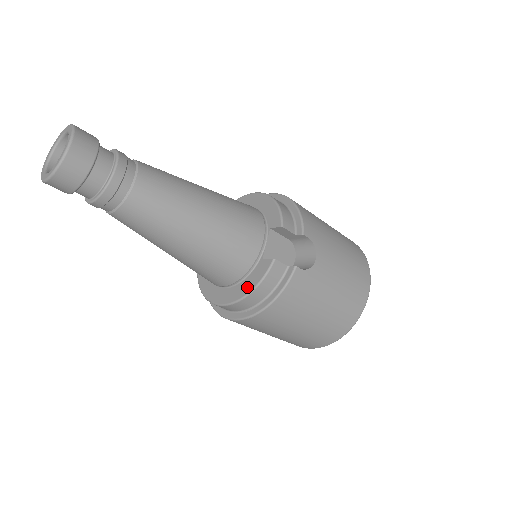
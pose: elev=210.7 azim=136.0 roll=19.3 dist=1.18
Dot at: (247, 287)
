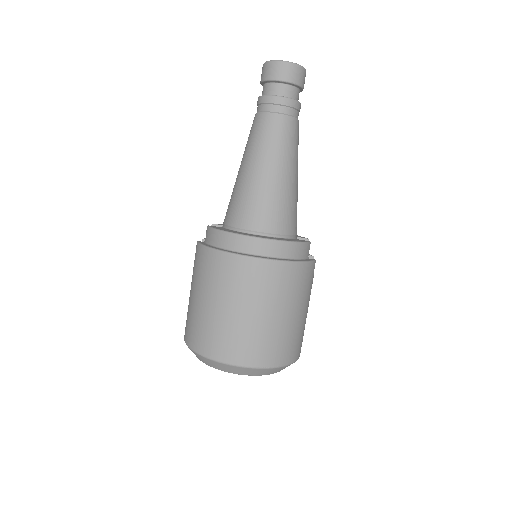
Dot at: (288, 240)
